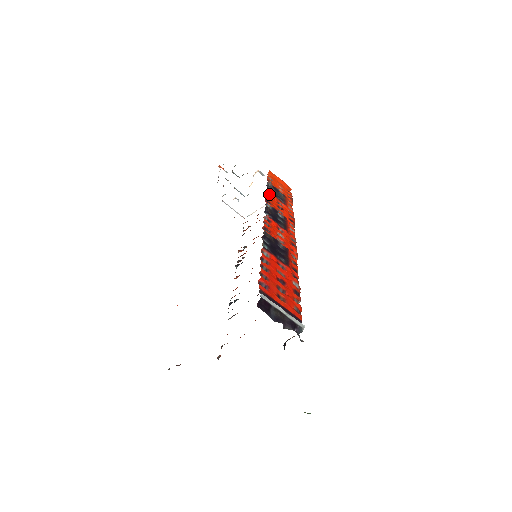
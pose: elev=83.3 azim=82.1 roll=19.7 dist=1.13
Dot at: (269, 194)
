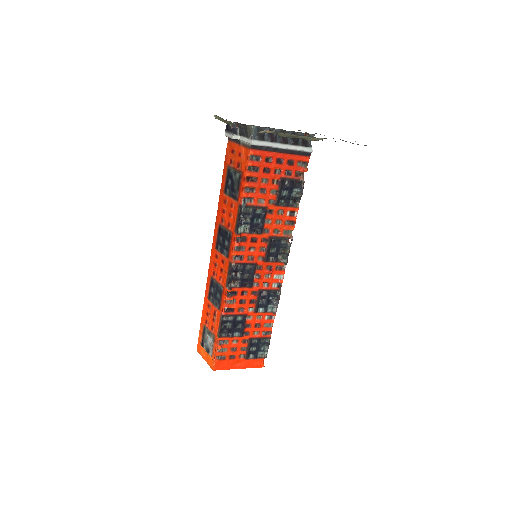
Dot at: occluded
